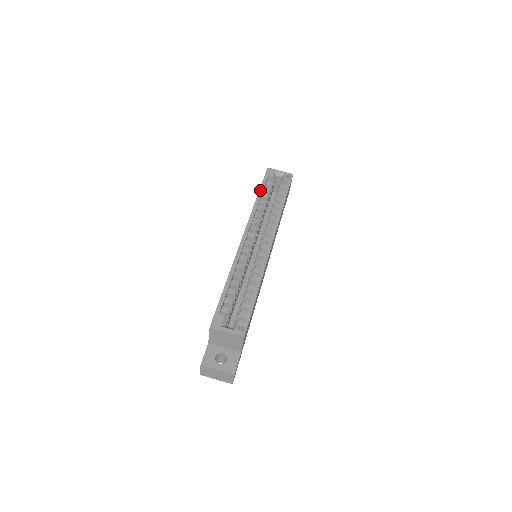
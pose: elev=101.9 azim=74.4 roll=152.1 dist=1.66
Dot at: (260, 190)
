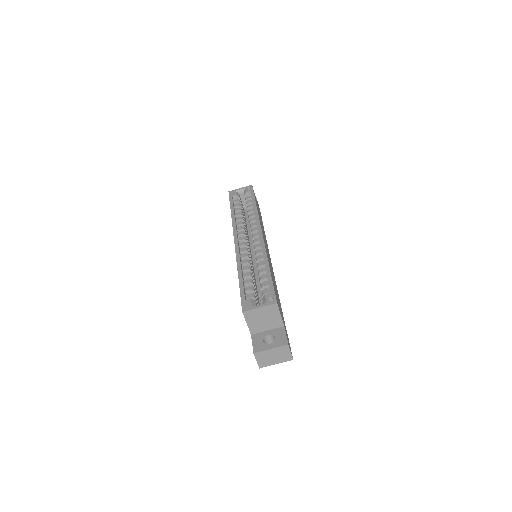
Dot at: (231, 207)
